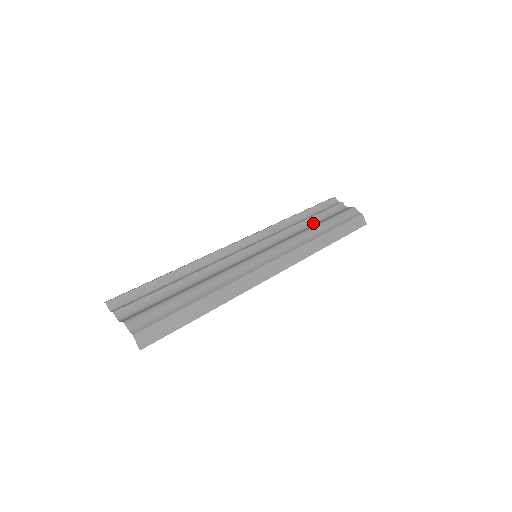
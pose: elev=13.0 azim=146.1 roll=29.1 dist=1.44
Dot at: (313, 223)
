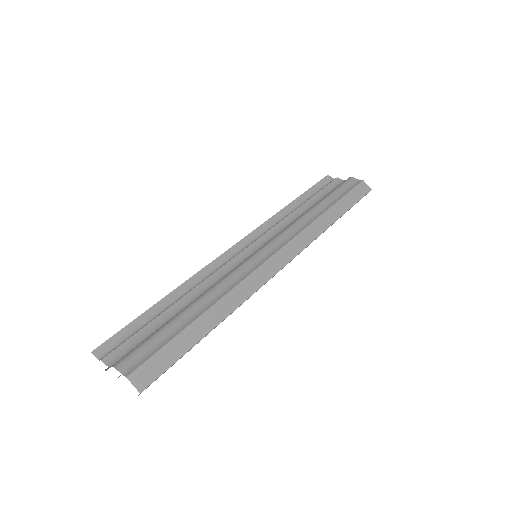
Dot at: (311, 206)
